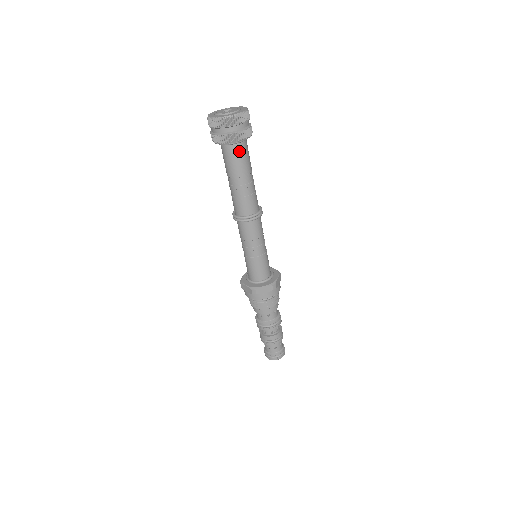
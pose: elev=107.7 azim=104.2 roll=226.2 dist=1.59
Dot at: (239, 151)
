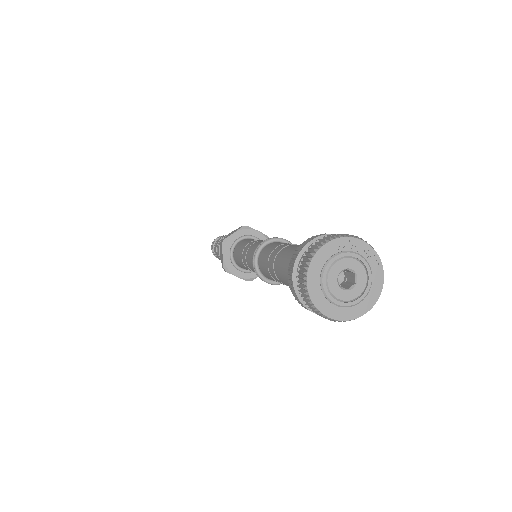
Dot at: occluded
